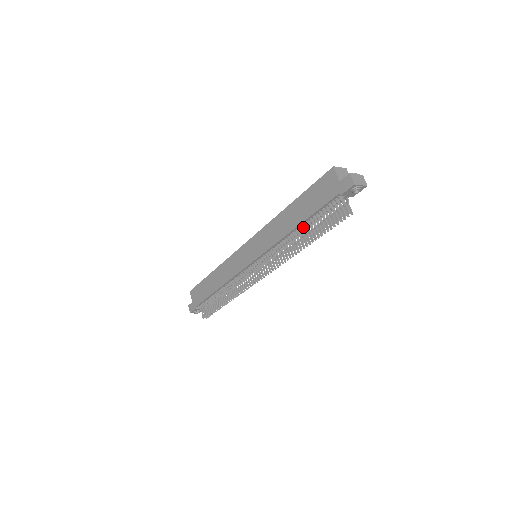
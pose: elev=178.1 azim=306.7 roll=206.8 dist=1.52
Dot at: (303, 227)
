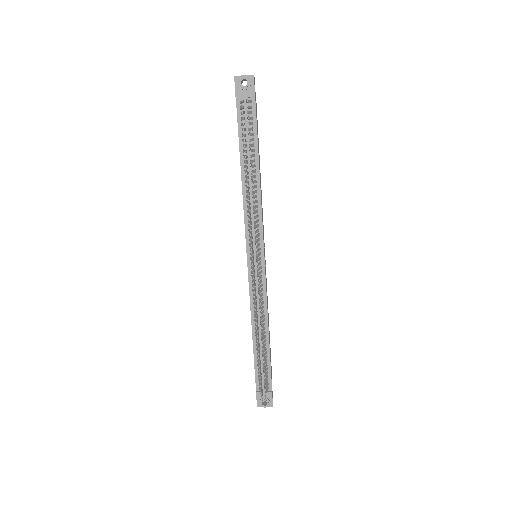
Dot at: (245, 166)
